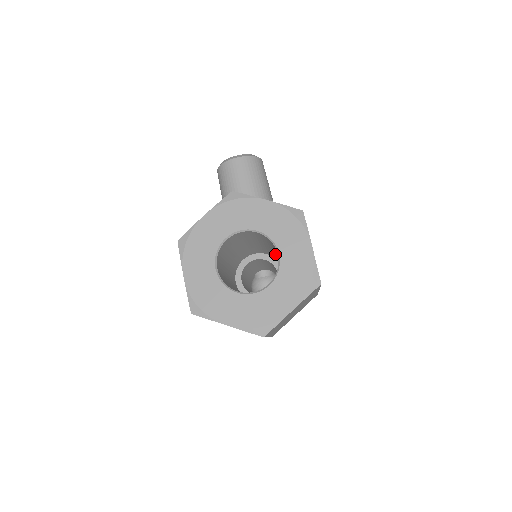
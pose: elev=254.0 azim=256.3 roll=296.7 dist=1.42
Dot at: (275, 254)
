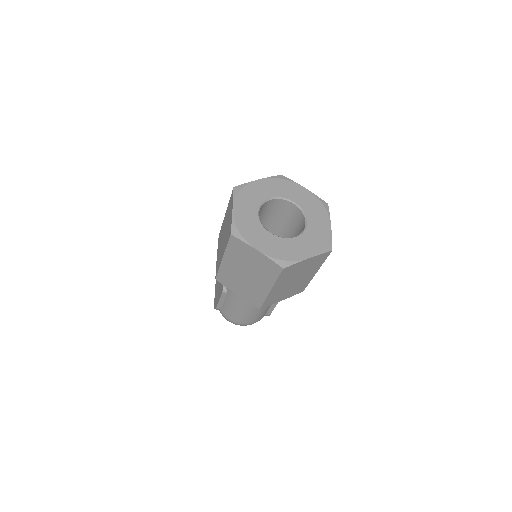
Dot at: occluded
